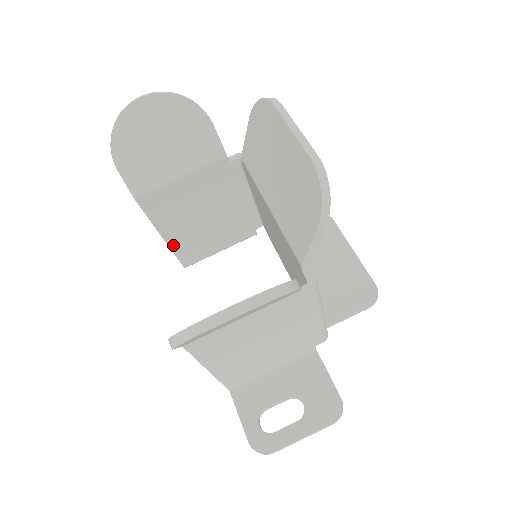
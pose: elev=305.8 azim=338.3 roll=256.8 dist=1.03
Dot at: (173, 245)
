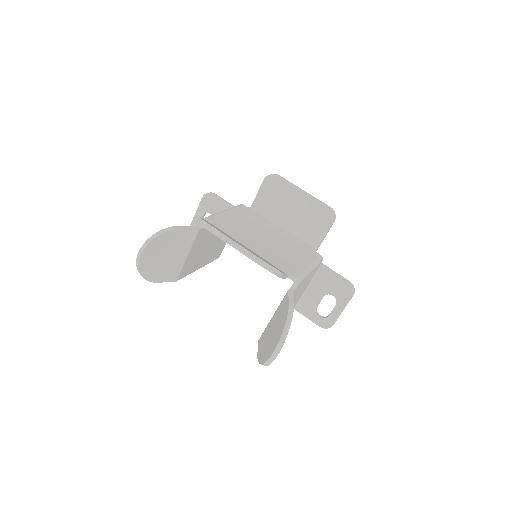
Dot at: (207, 263)
